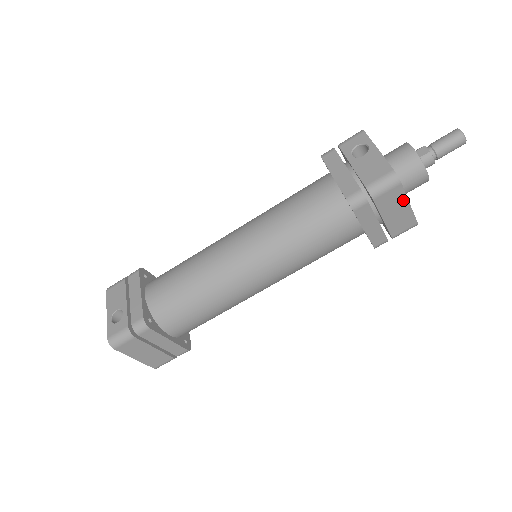
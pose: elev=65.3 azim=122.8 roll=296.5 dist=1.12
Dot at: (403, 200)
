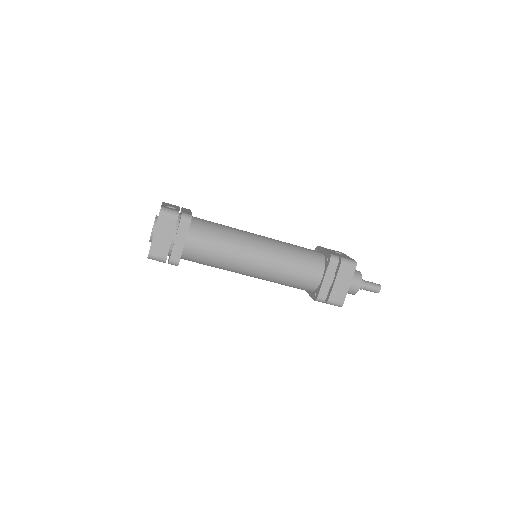
Dot at: (349, 279)
